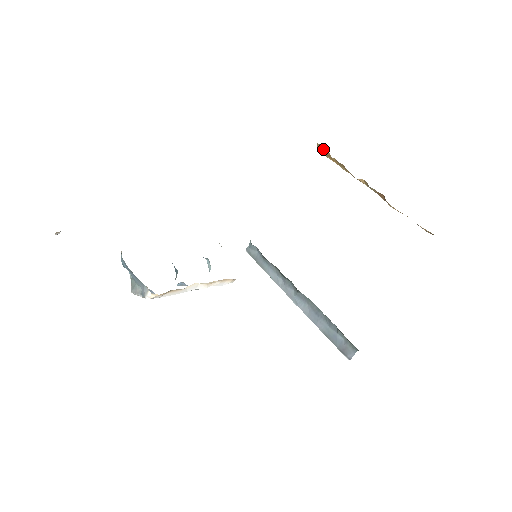
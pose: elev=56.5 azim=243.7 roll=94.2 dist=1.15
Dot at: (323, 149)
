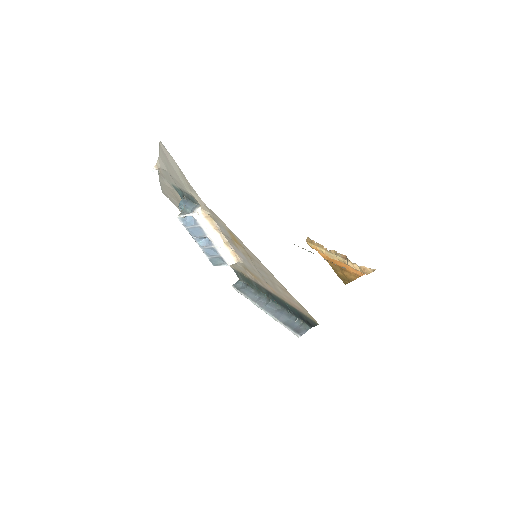
Dot at: (310, 240)
